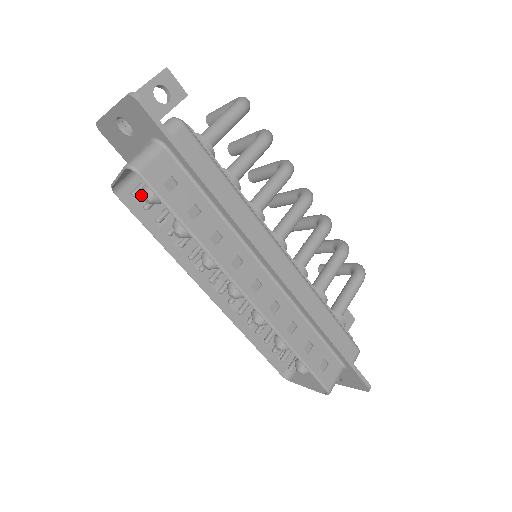
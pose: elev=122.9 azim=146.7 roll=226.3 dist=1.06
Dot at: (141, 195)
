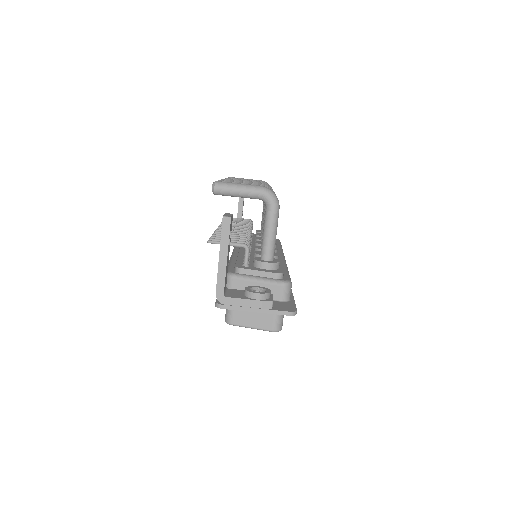
Dot at: occluded
